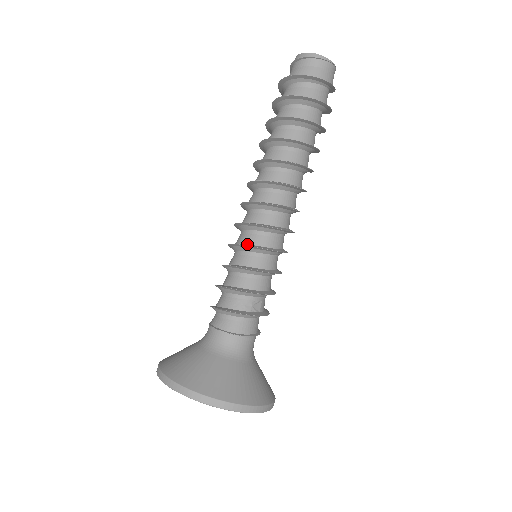
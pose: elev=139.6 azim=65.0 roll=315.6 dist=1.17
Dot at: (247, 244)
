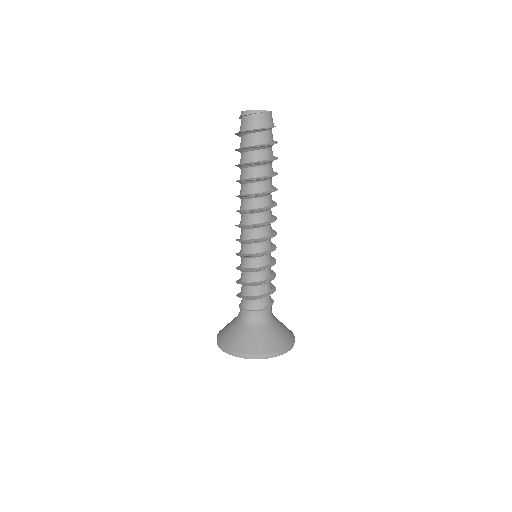
Dot at: (245, 254)
